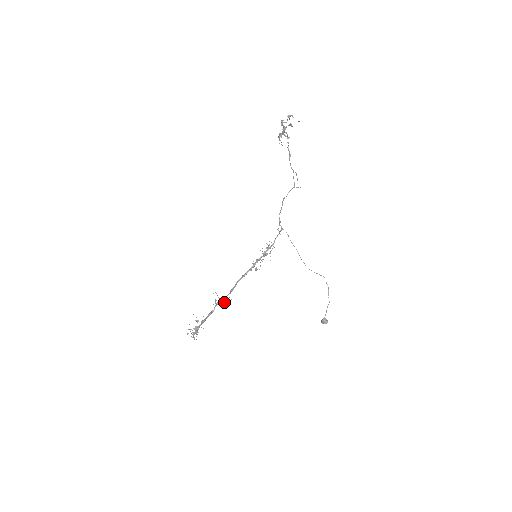
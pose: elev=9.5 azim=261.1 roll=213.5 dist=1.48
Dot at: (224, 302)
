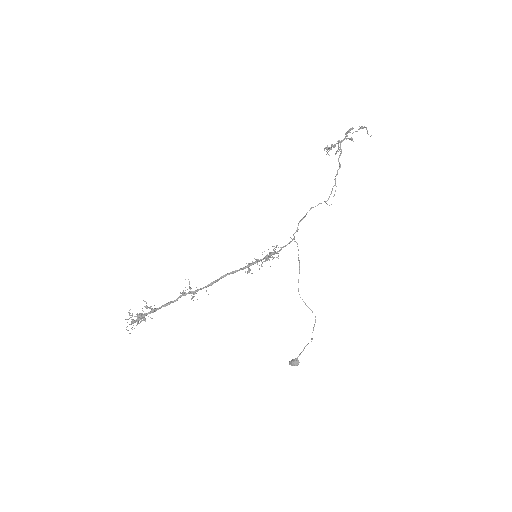
Dot at: occluded
